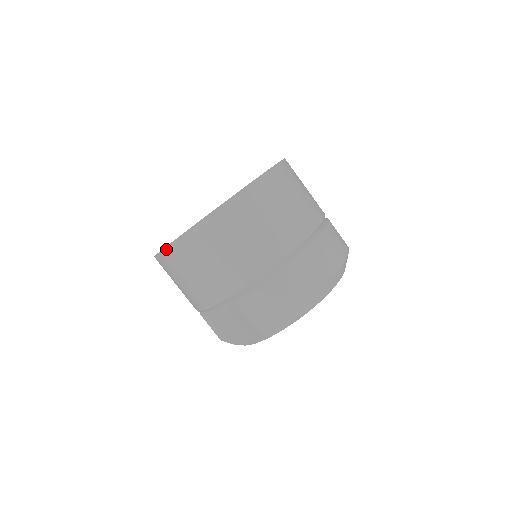
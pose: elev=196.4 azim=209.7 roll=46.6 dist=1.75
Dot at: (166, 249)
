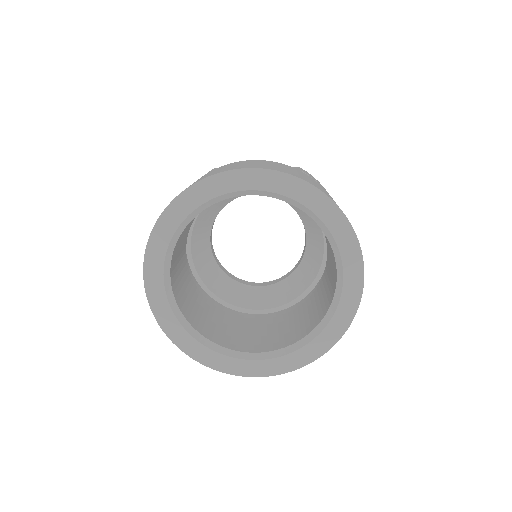
Dot at: (271, 375)
